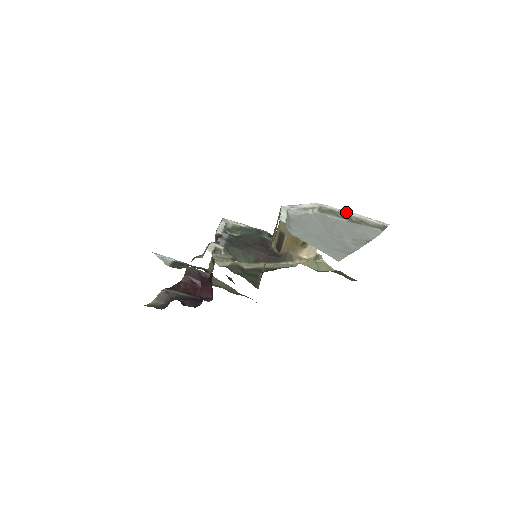
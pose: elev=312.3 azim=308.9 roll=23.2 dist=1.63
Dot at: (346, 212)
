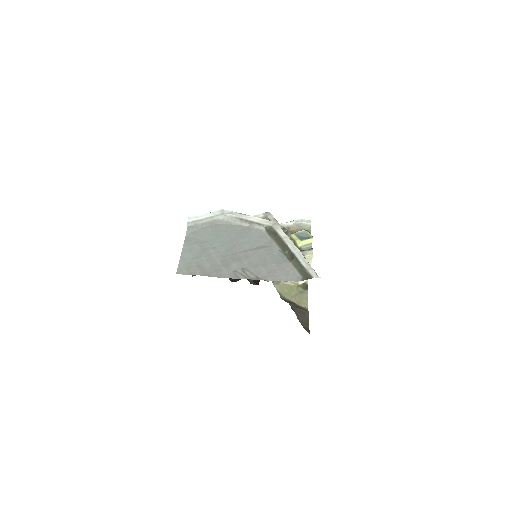
Dot at: (288, 242)
